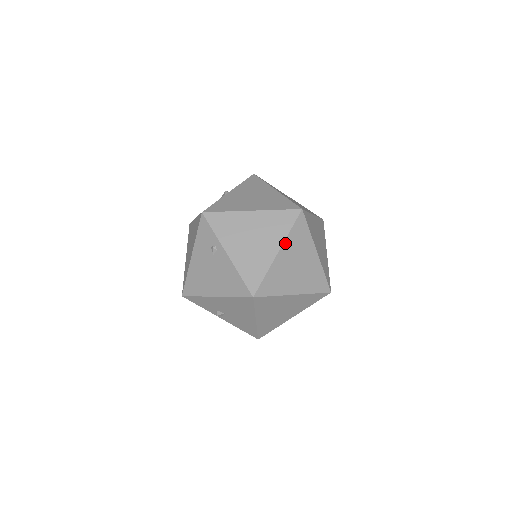
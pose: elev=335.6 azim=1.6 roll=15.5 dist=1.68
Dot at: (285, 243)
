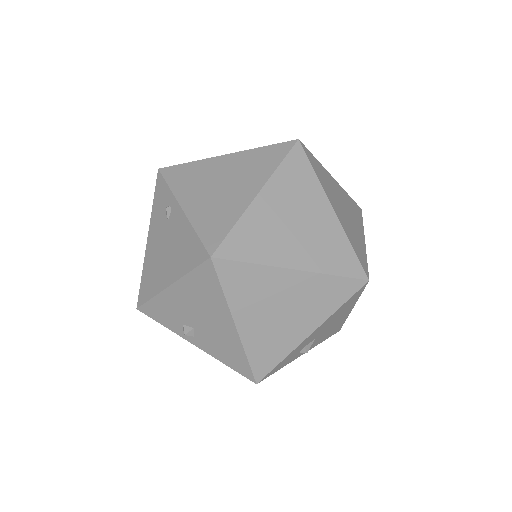
Dot at: (270, 182)
